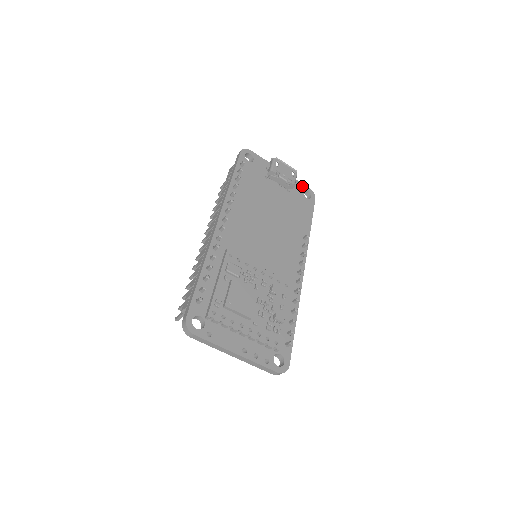
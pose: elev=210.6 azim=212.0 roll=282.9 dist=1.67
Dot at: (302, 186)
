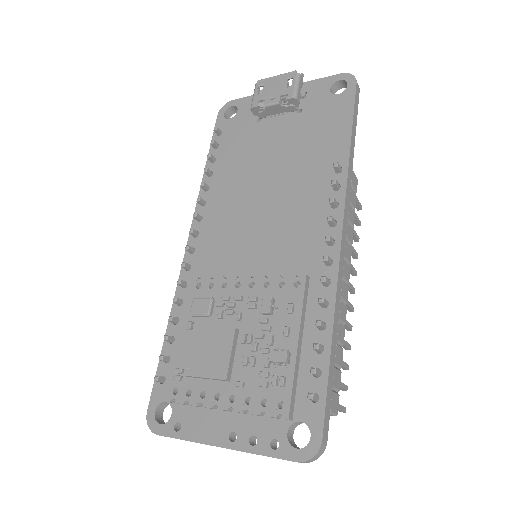
Dot at: (326, 82)
